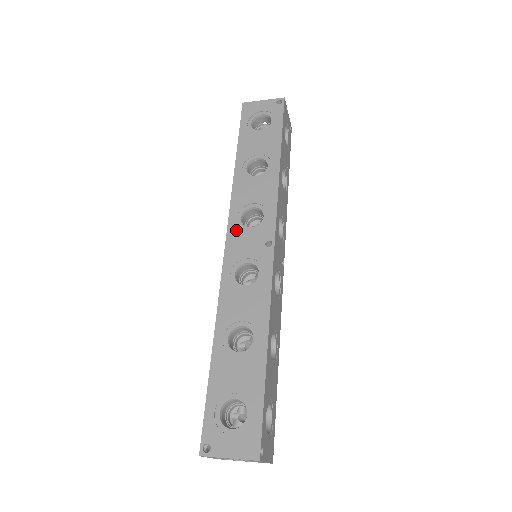
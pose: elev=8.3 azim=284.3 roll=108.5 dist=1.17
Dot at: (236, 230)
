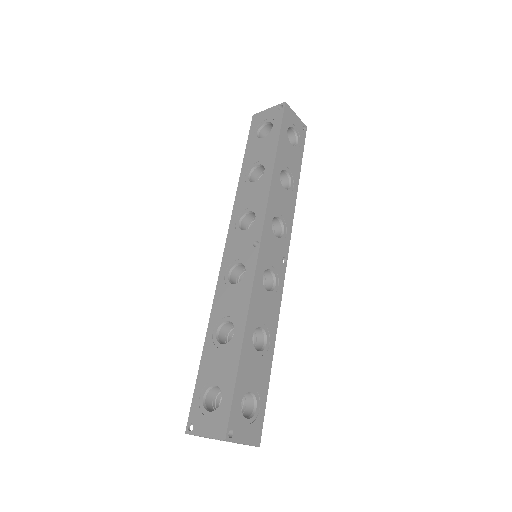
Dot at: (233, 234)
